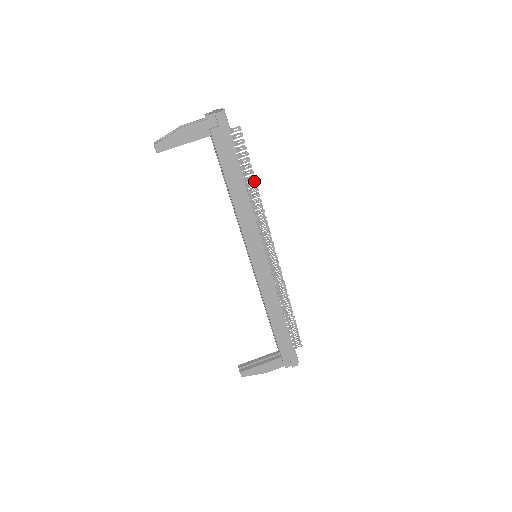
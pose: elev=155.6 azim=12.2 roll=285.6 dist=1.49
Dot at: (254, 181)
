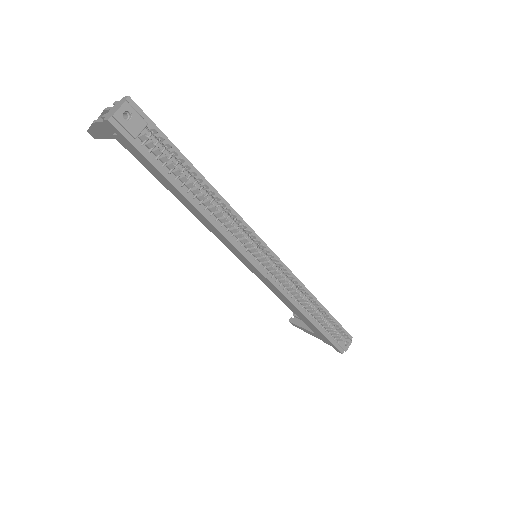
Dot at: (211, 191)
